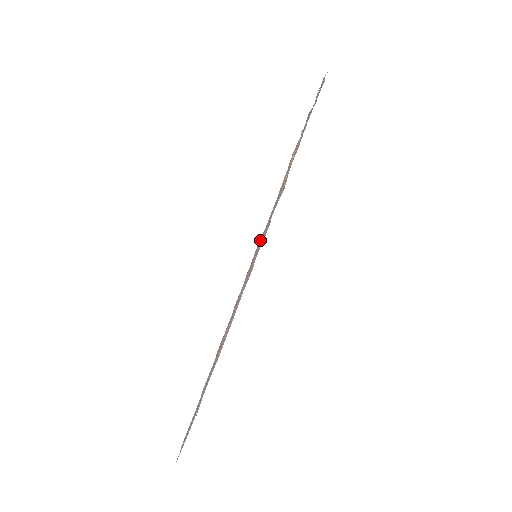
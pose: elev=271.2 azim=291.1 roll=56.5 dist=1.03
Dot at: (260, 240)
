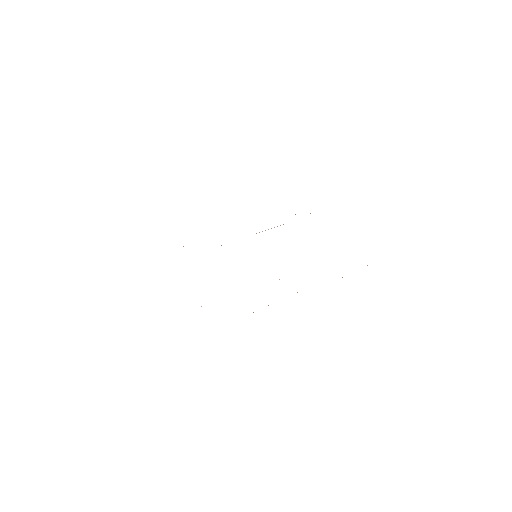
Dot at: occluded
